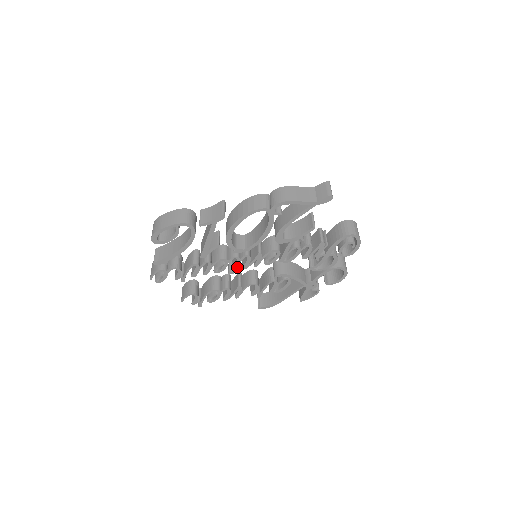
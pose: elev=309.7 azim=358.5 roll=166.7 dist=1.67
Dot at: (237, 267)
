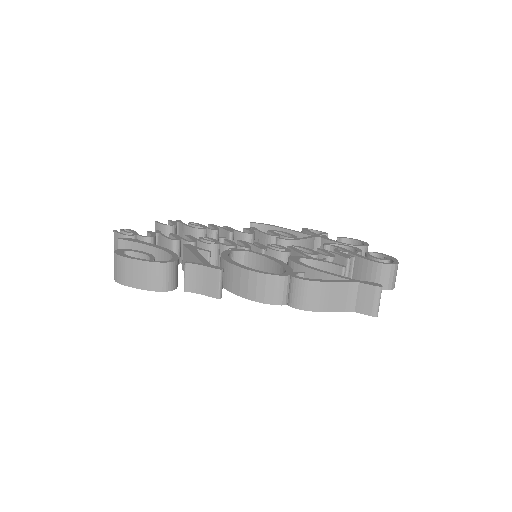
Dot at: occluded
